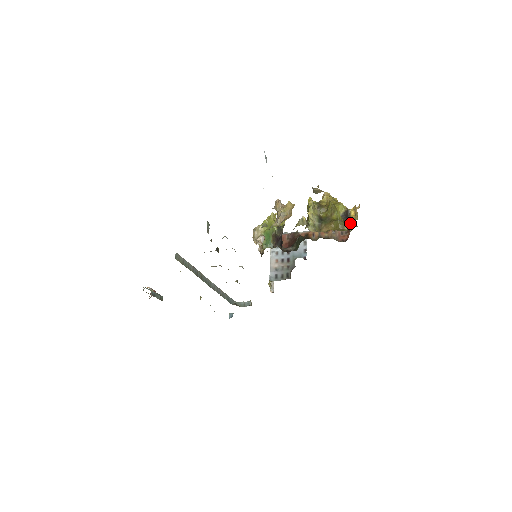
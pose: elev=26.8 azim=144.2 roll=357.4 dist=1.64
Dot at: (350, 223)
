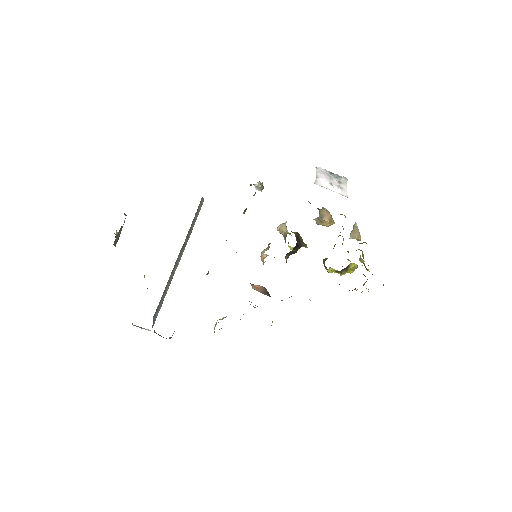
Dot at: (368, 265)
